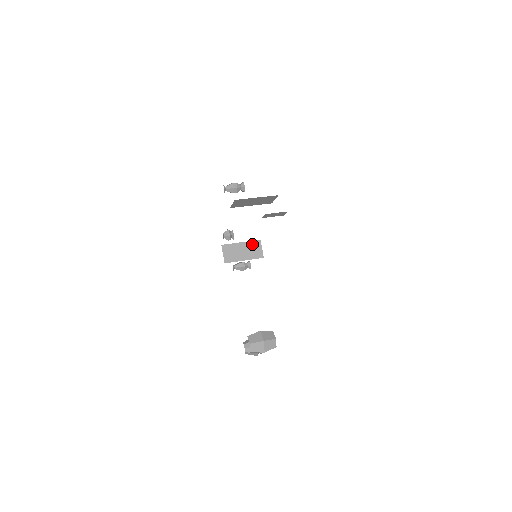
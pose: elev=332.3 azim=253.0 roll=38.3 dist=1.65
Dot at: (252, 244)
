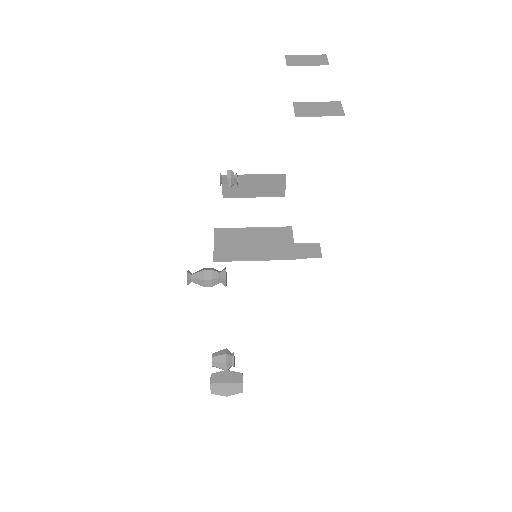
Dot at: (271, 178)
